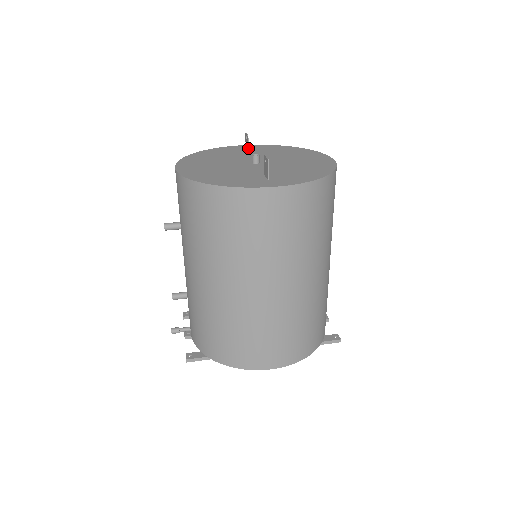
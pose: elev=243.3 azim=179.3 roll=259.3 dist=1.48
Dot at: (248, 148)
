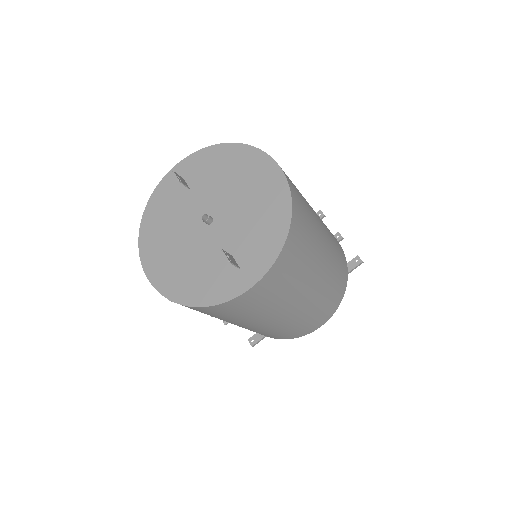
Dot at: (187, 187)
